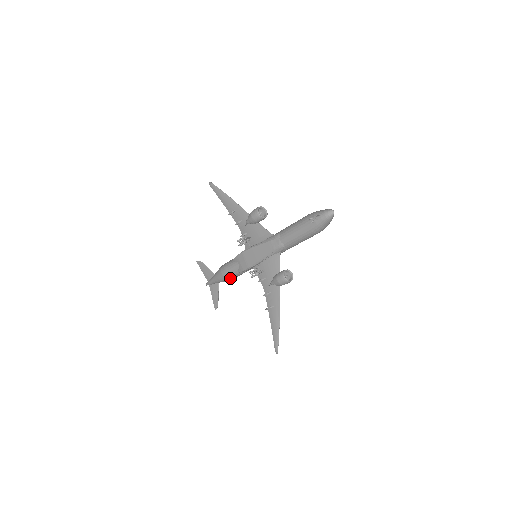
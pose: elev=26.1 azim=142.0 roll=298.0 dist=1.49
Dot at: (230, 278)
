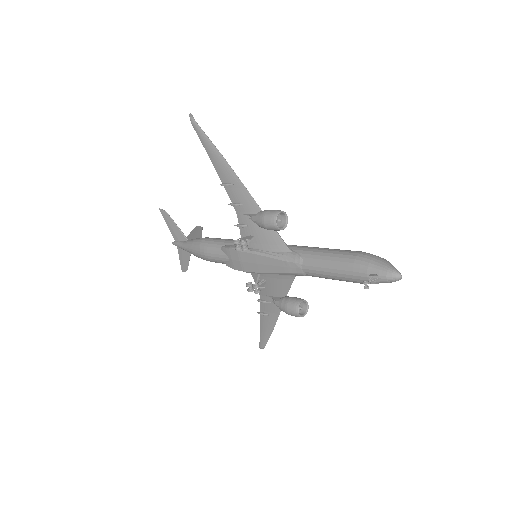
Dot at: (211, 261)
